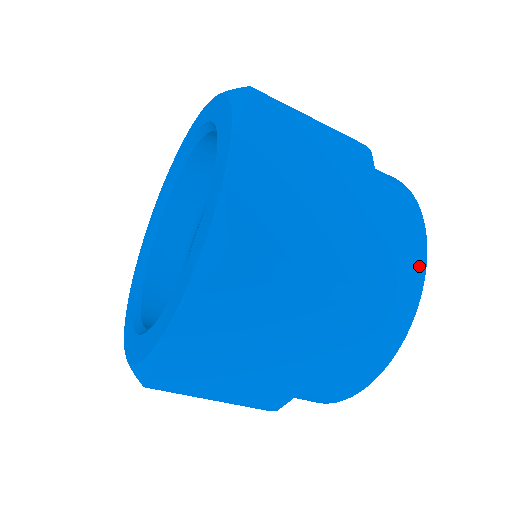
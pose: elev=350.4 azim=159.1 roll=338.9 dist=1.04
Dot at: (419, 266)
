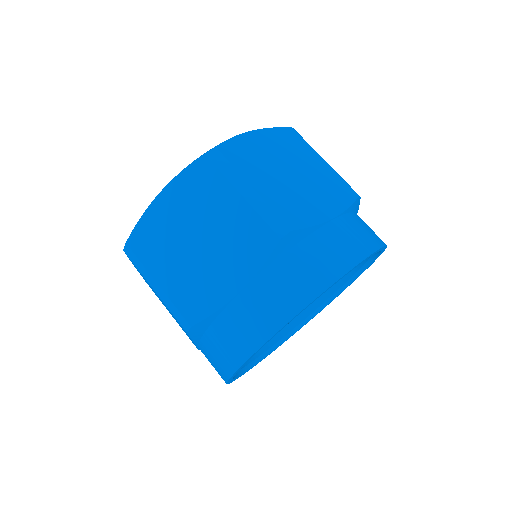
Dot at: (350, 260)
